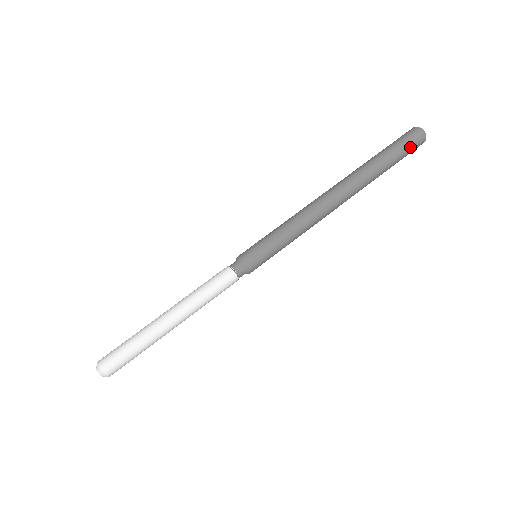
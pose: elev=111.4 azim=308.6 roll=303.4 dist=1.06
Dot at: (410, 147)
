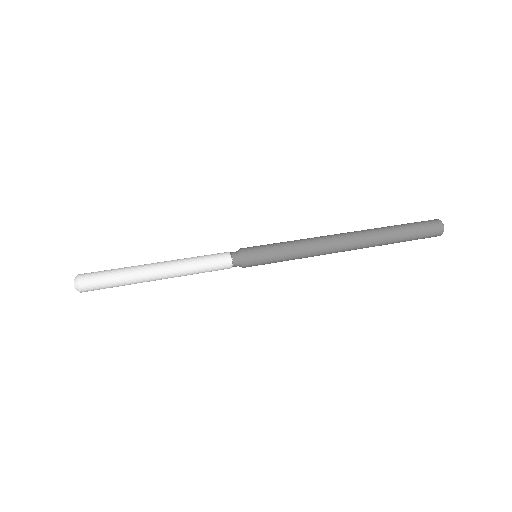
Dot at: (426, 231)
